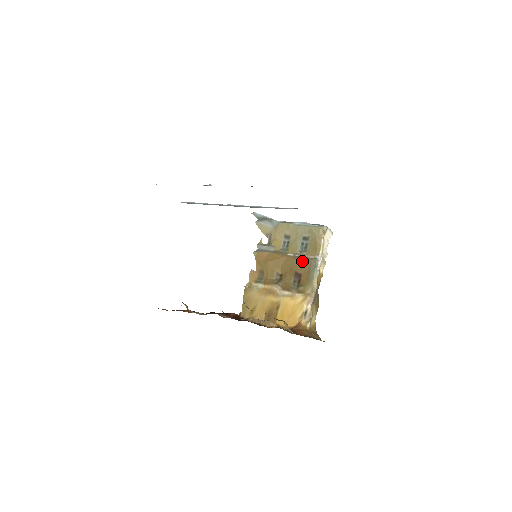
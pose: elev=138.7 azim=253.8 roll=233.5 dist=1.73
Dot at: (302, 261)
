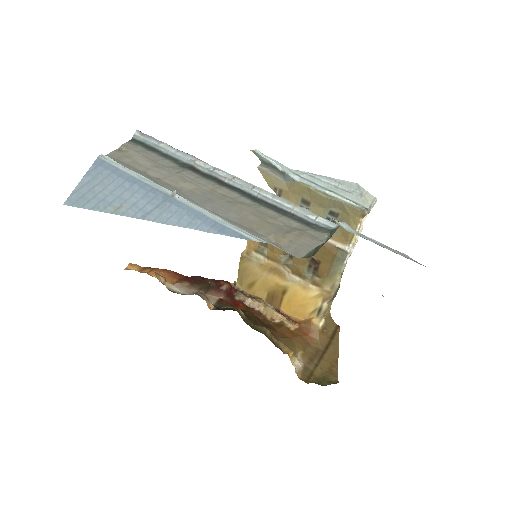
Dot at: (324, 248)
